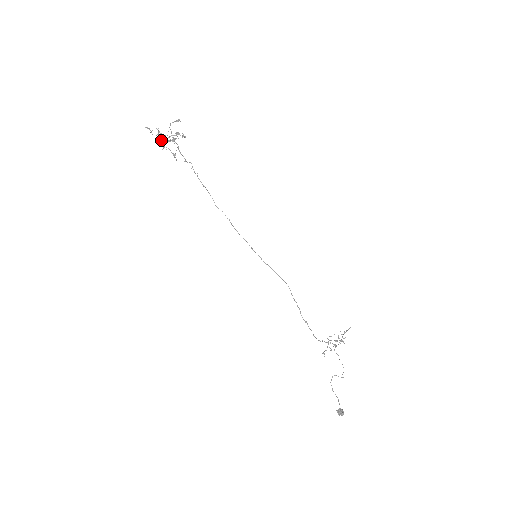
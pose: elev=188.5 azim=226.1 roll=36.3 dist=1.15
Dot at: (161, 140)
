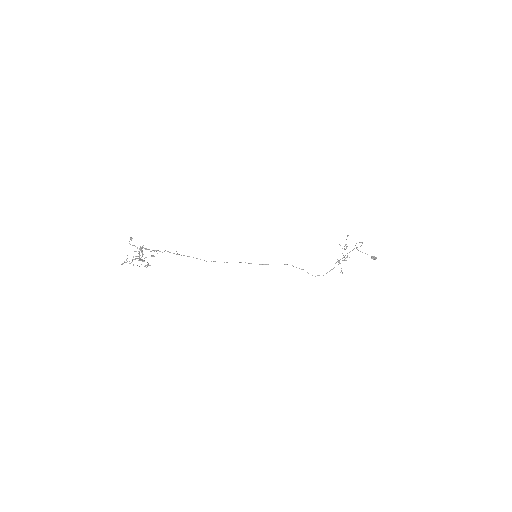
Dot at: occluded
